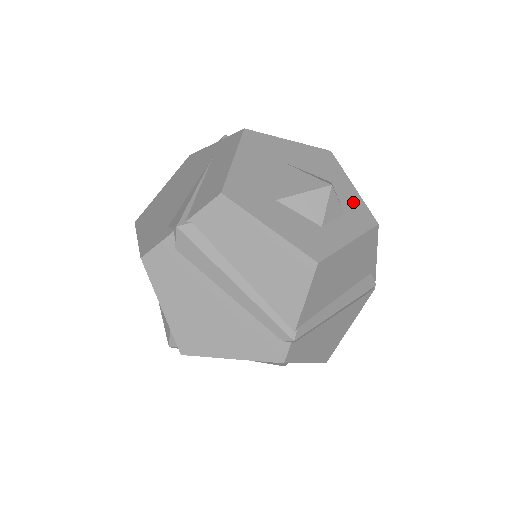
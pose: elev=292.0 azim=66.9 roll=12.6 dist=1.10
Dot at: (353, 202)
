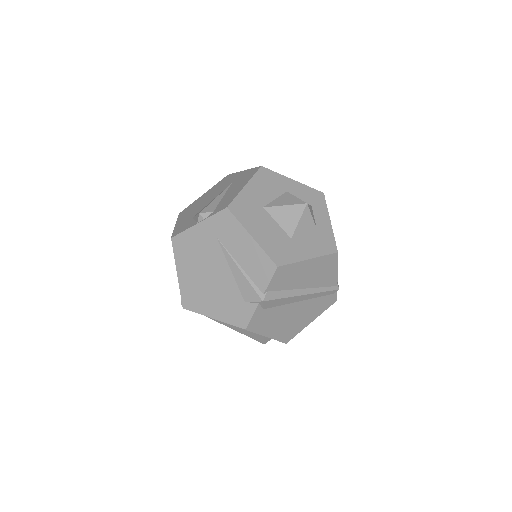
Dot at: (305, 193)
